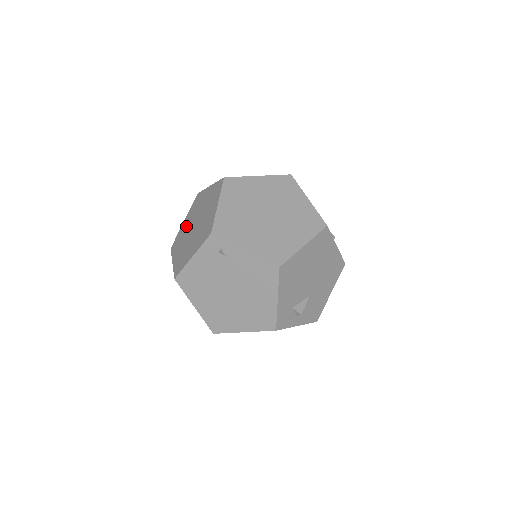
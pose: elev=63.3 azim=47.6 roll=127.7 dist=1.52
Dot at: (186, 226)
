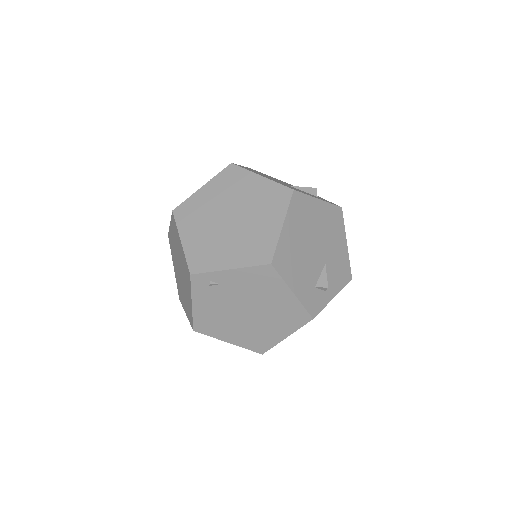
Dot at: (176, 273)
